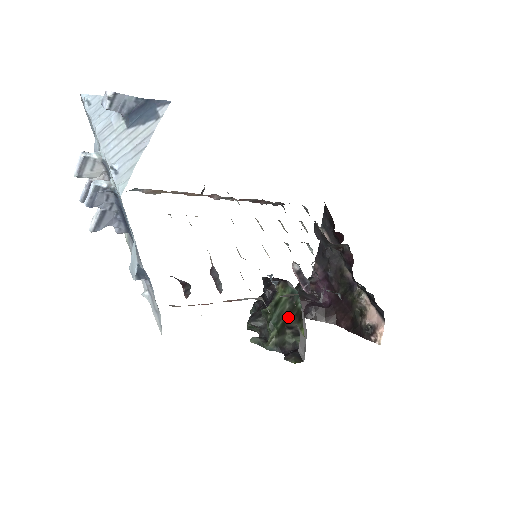
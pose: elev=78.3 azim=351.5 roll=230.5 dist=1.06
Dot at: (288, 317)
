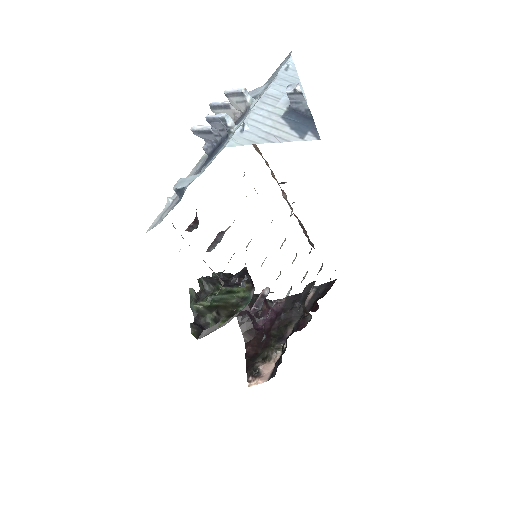
Dot at: (226, 306)
